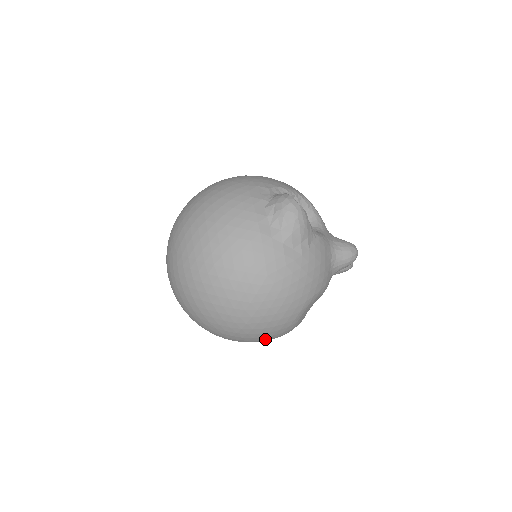
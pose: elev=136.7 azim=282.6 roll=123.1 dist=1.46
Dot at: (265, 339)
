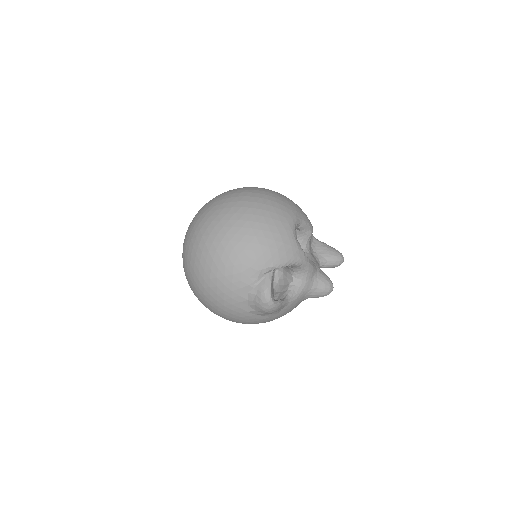
Dot at: occluded
